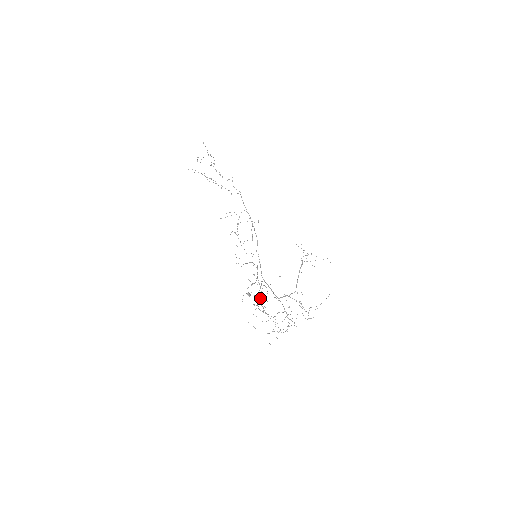
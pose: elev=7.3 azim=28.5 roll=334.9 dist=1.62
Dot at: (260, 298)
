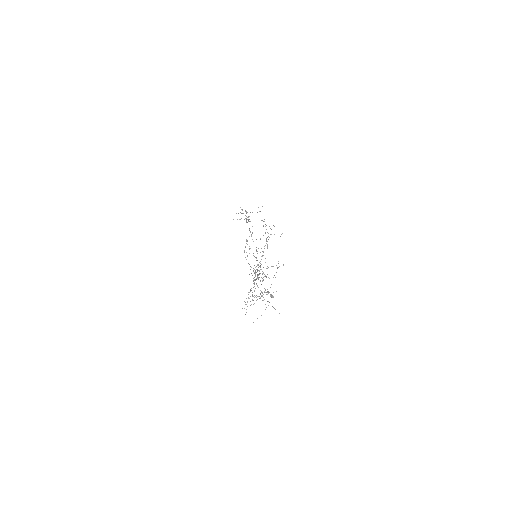
Dot at: occluded
